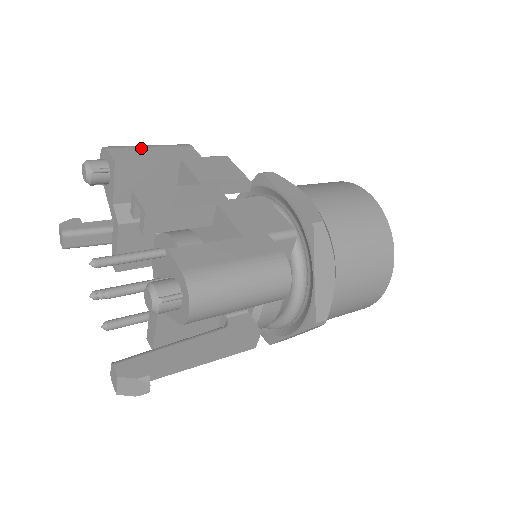
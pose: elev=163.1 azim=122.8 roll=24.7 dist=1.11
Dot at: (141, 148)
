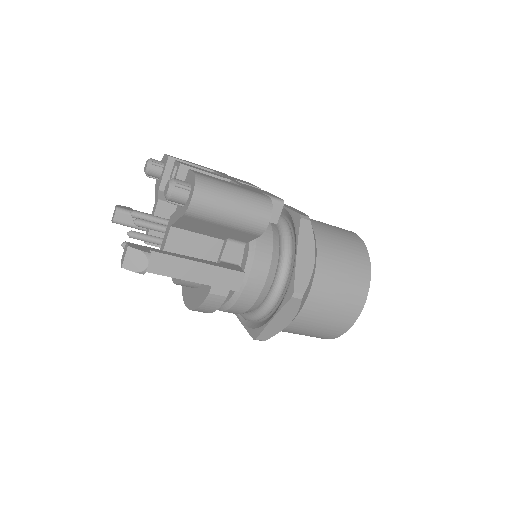
Dot at: (188, 161)
